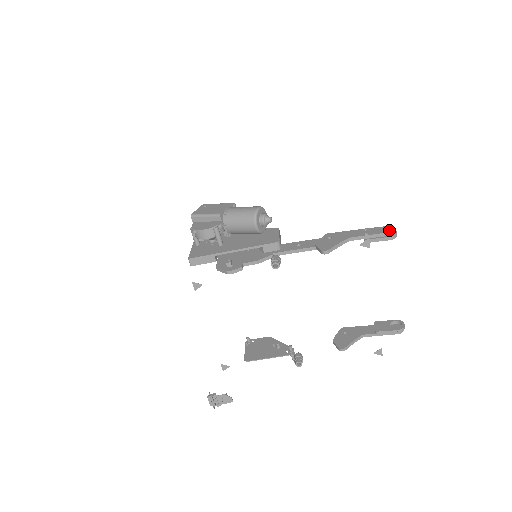
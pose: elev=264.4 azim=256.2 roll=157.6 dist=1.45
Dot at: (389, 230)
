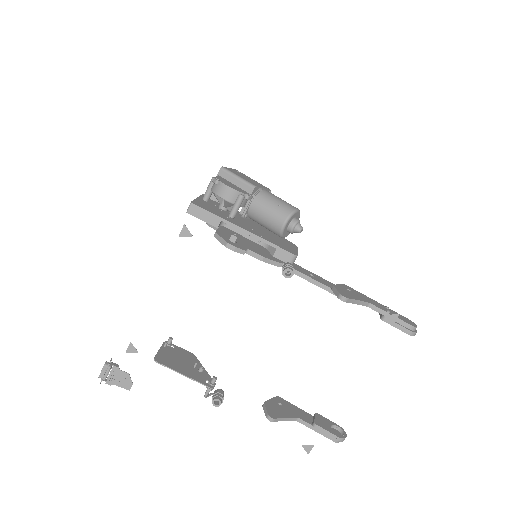
Dot at: (412, 324)
